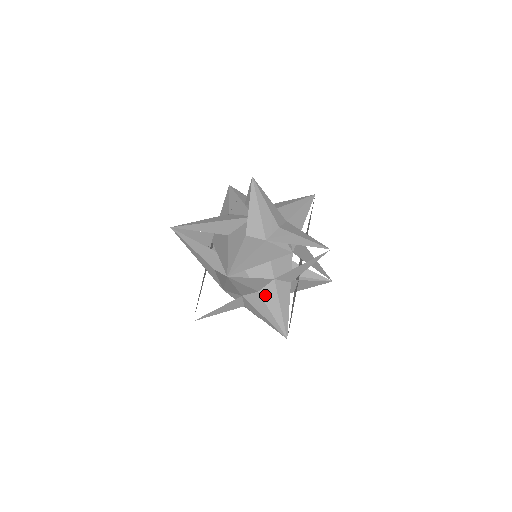
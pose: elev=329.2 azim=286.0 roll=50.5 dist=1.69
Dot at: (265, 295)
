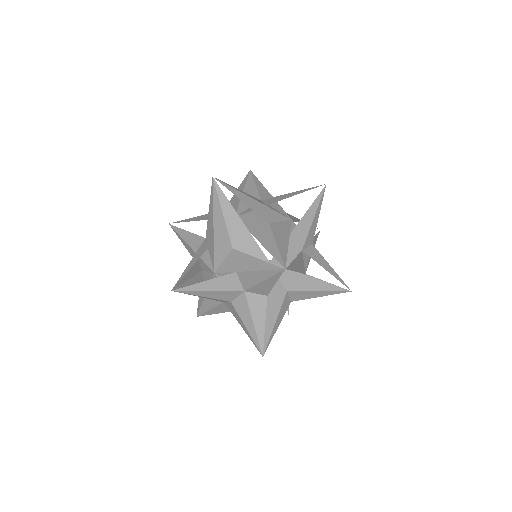
Dot at: occluded
